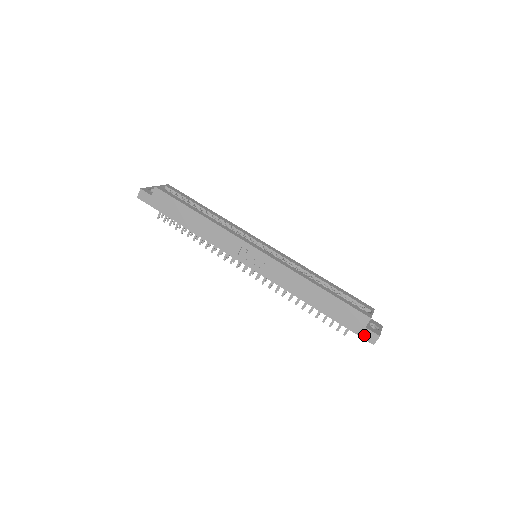
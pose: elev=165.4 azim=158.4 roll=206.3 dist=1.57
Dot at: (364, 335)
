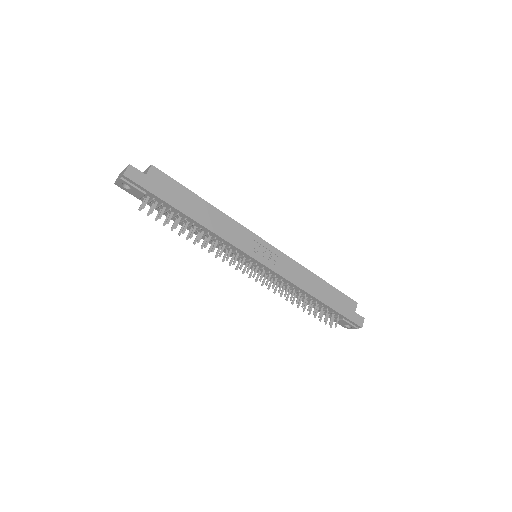
Dot at: (355, 320)
